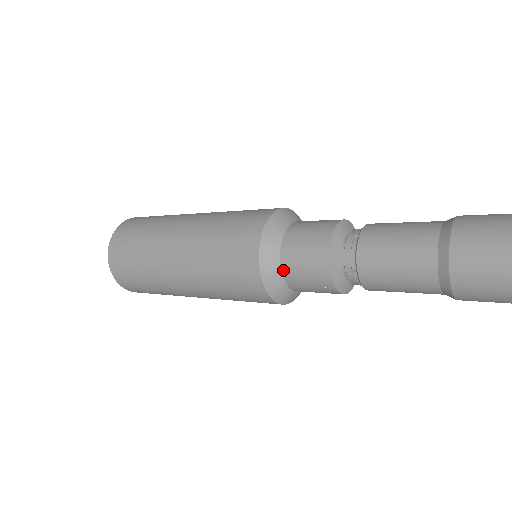
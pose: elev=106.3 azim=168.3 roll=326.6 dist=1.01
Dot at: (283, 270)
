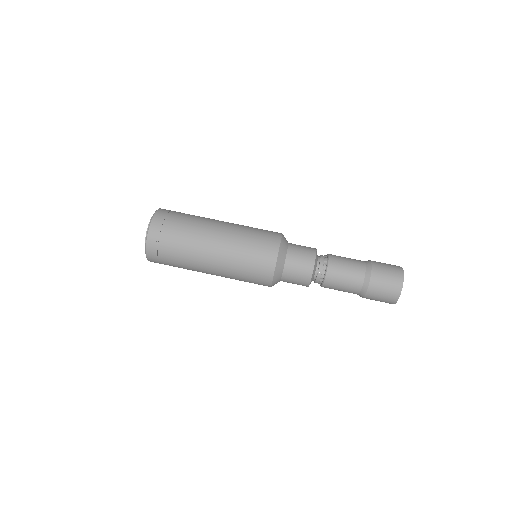
Dot at: (287, 260)
